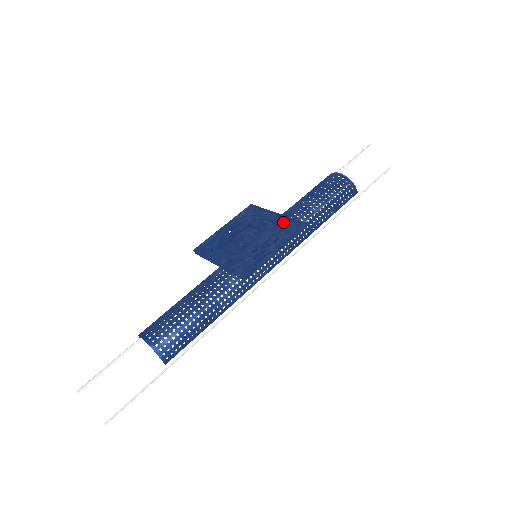
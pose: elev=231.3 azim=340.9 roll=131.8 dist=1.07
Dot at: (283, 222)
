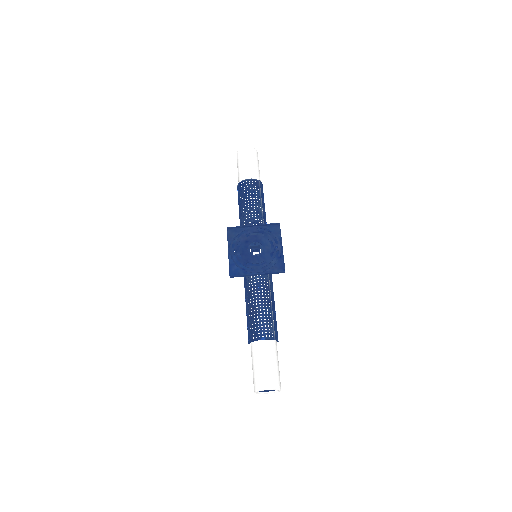
Dot at: (266, 229)
